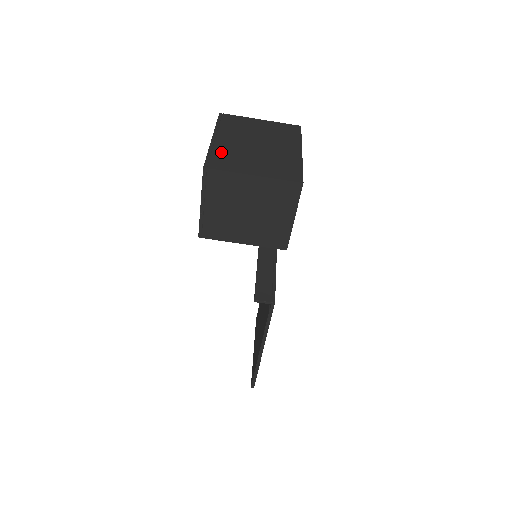
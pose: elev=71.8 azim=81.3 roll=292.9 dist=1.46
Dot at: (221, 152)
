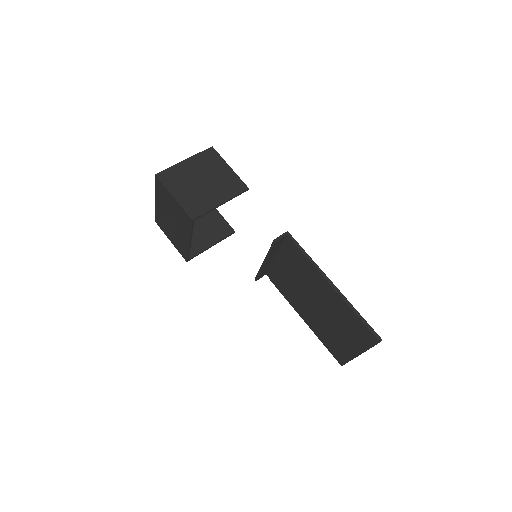
Dot at: occluded
